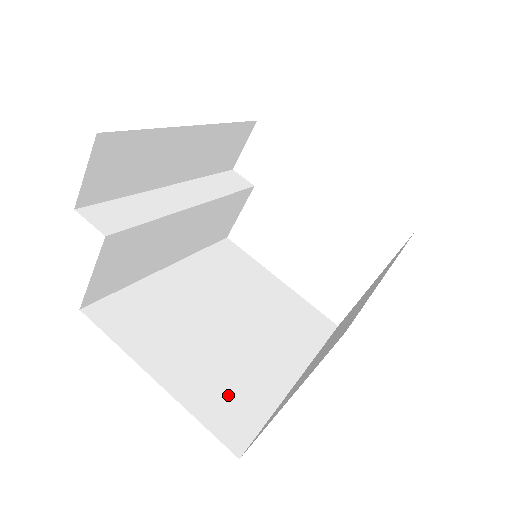
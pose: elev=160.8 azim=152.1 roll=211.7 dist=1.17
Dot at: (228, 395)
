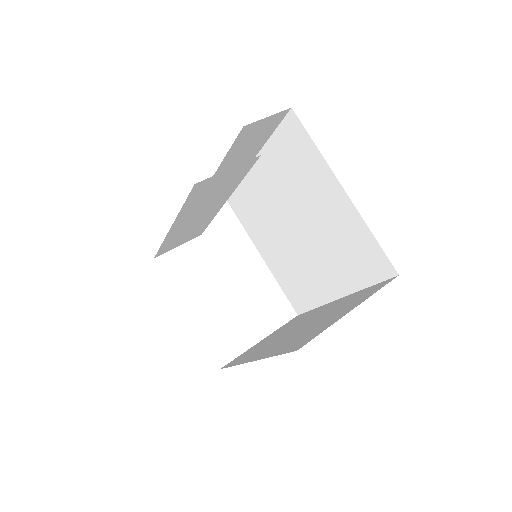
Dot at: occluded
